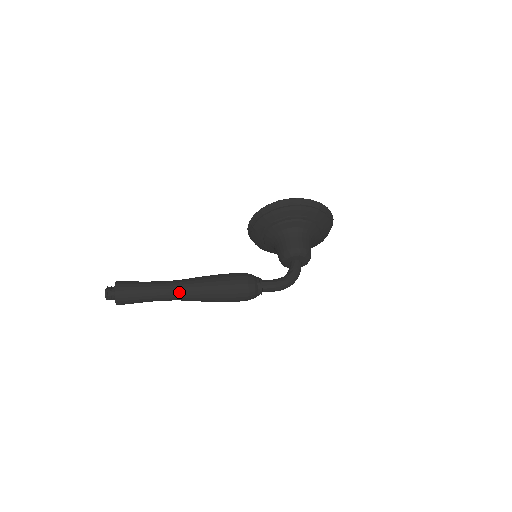
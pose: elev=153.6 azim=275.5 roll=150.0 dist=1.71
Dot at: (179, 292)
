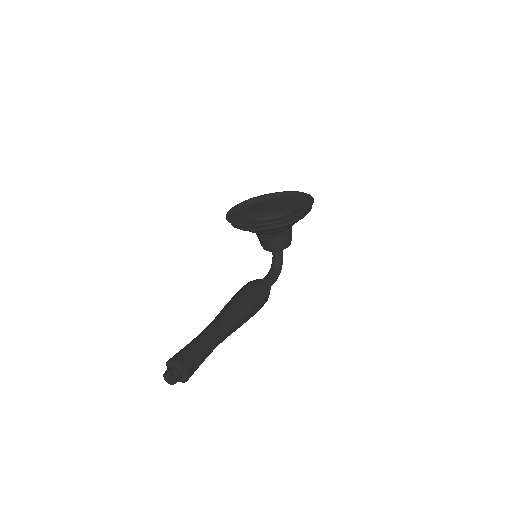
Dot at: occluded
